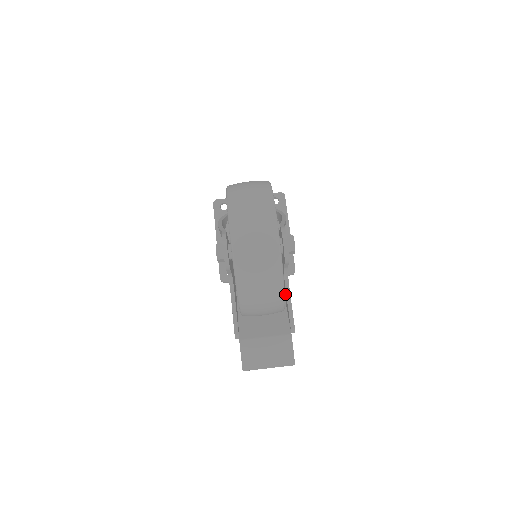
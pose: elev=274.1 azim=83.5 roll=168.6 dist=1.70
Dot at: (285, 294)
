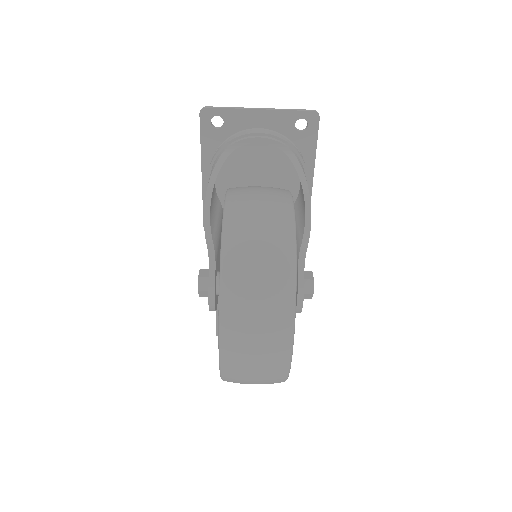
Dot at: occluded
